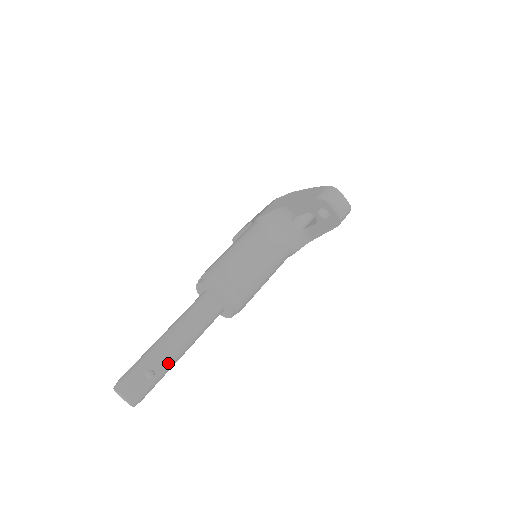
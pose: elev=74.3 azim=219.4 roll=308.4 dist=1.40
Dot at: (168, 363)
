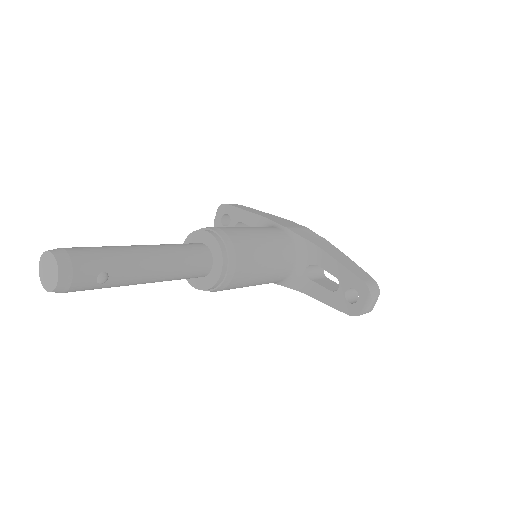
Dot at: (125, 282)
